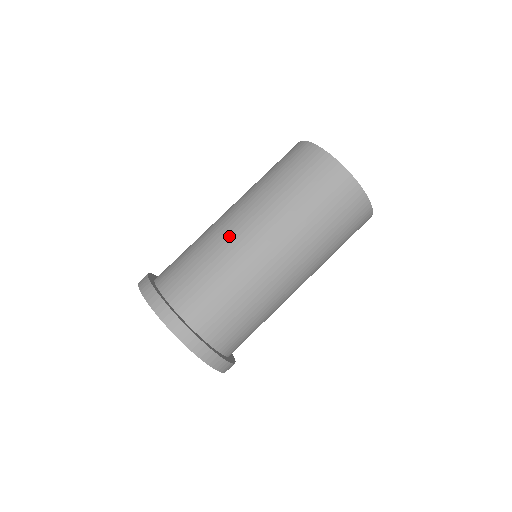
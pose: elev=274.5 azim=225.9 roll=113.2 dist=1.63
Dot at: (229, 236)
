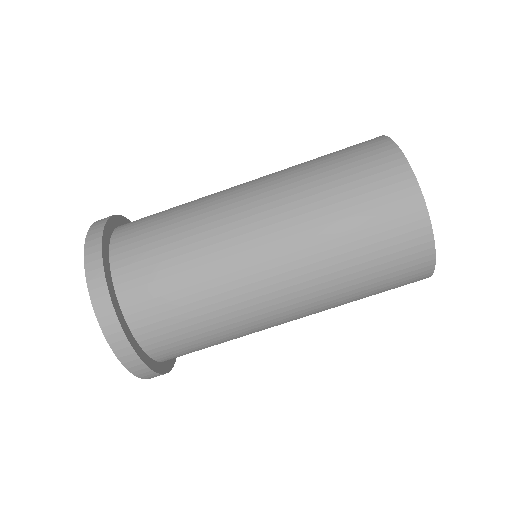
Dot at: (230, 235)
